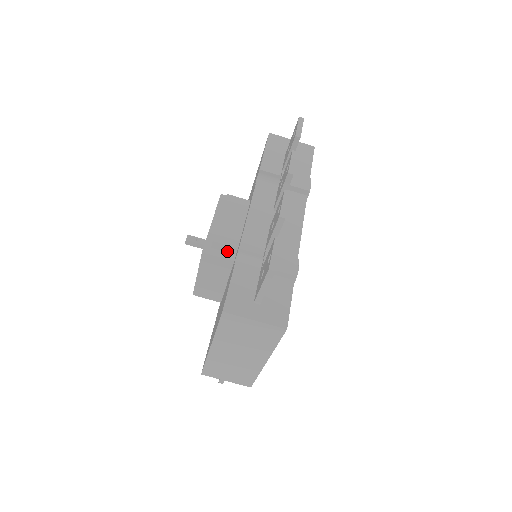
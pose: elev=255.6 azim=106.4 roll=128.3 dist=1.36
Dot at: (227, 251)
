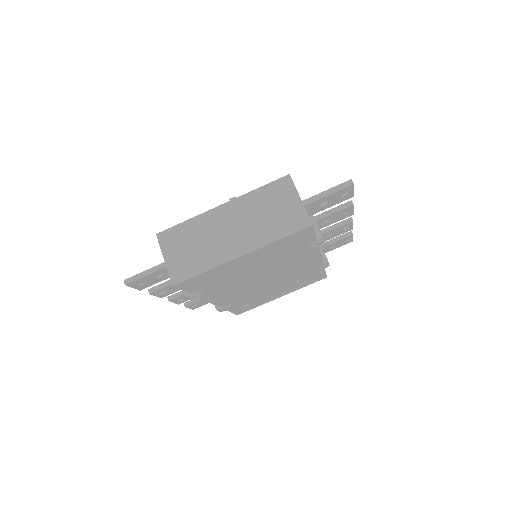
Dot at: occluded
